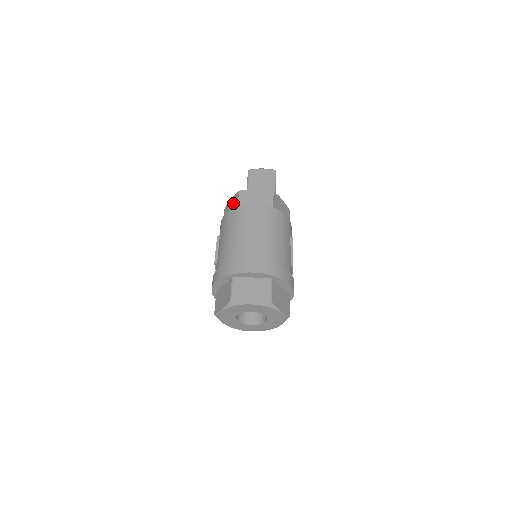
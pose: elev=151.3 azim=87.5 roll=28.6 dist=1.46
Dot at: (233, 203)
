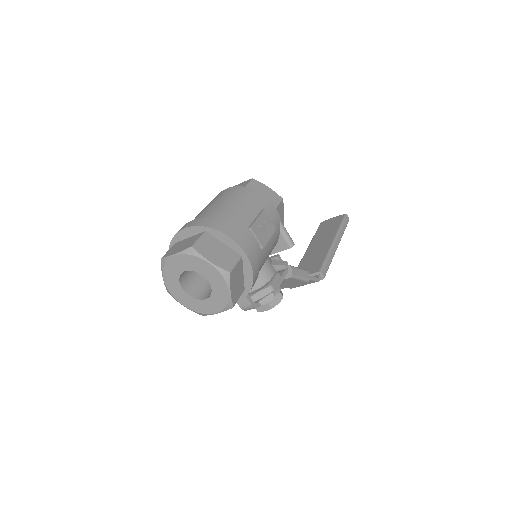
Dot at: occluded
